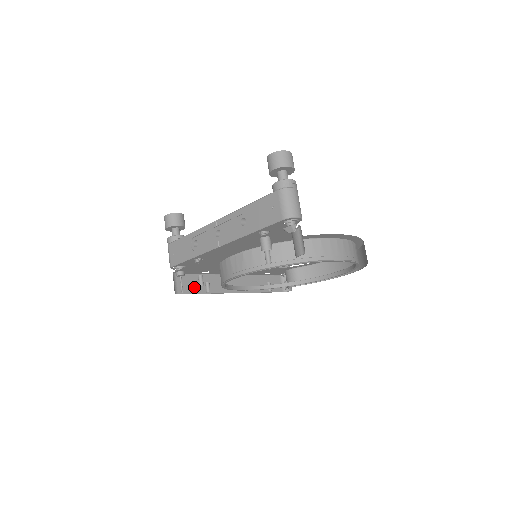
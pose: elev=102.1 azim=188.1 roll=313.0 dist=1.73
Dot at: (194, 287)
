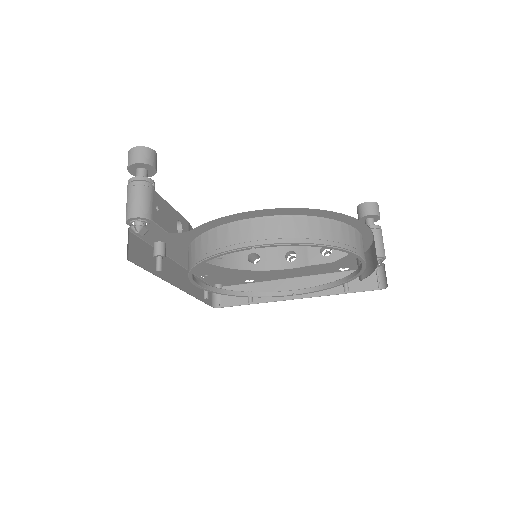
Dot at: (241, 298)
